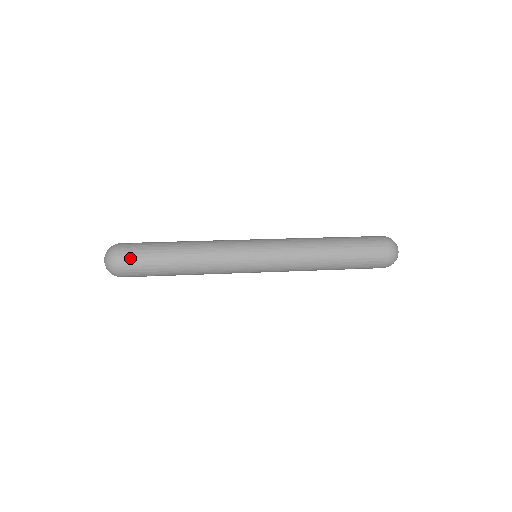
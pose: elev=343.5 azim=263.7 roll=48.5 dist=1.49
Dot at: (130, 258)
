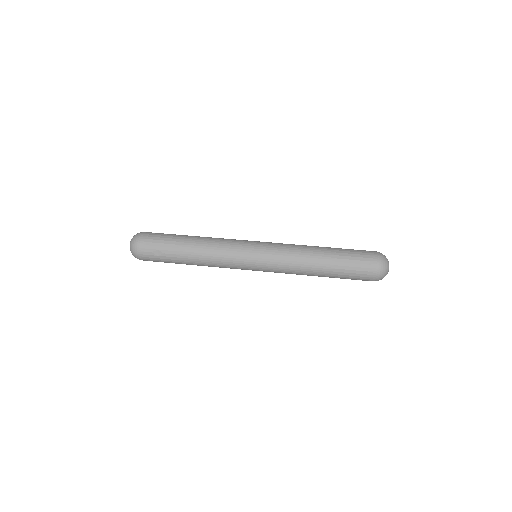
Dot at: (149, 259)
